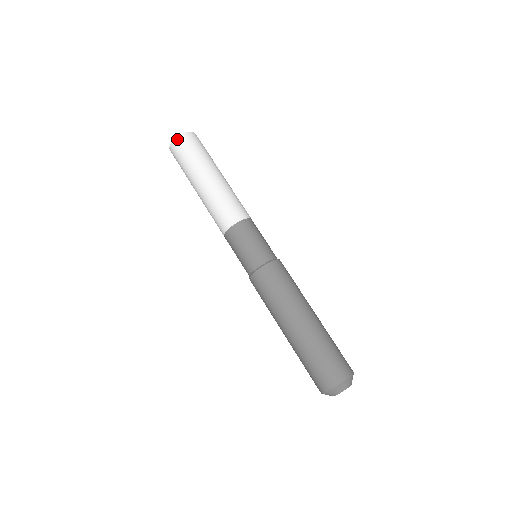
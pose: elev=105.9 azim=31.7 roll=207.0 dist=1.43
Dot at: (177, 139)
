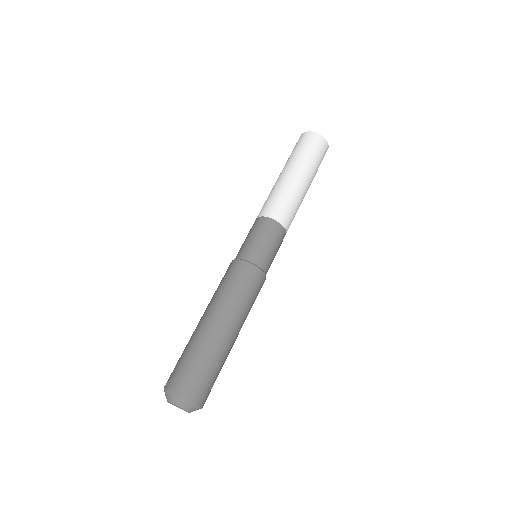
Dot at: (304, 134)
